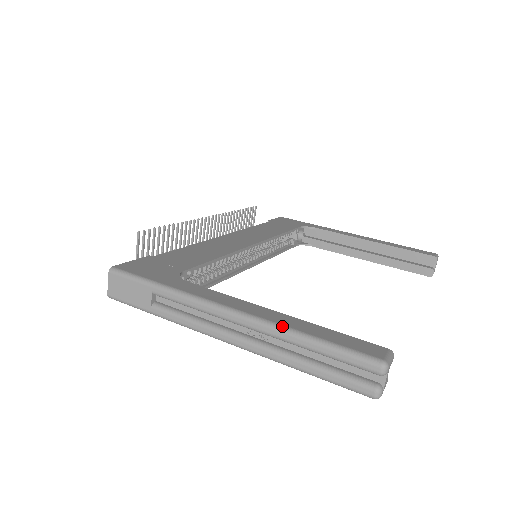
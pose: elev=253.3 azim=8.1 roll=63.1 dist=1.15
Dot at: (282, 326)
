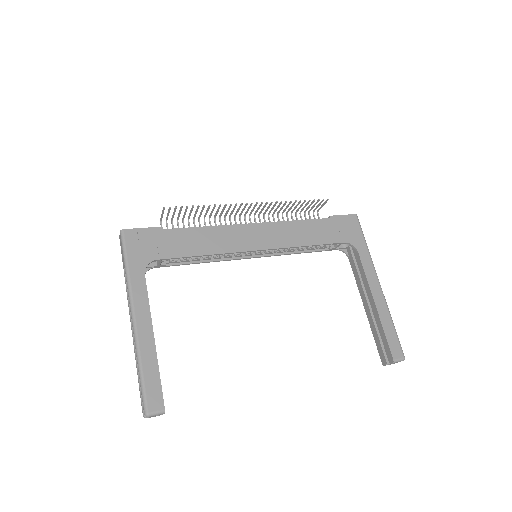
Dot at: (139, 351)
